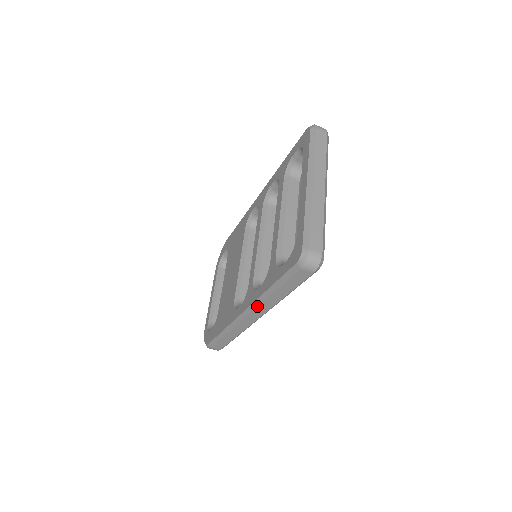
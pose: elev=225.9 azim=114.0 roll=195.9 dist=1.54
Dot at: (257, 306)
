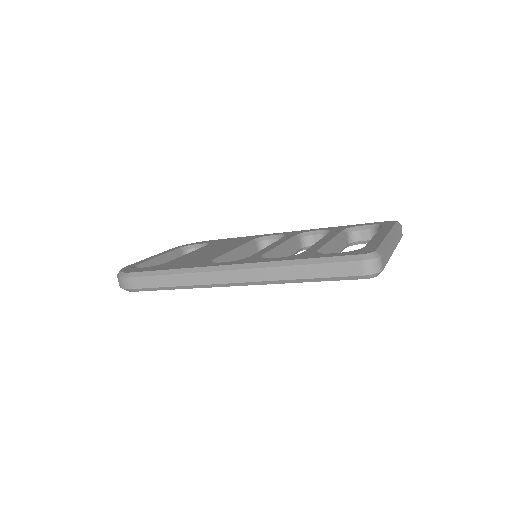
Dot at: (260, 267)
